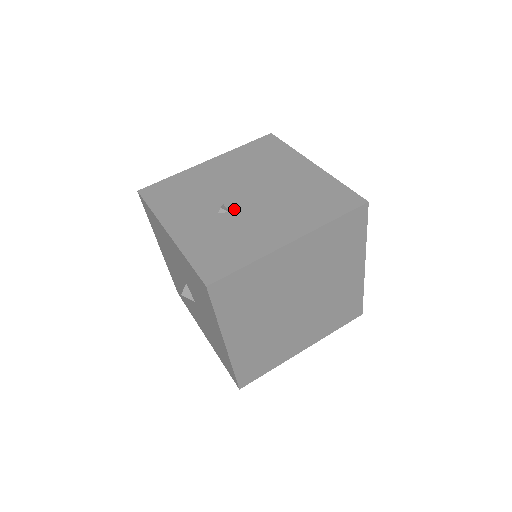
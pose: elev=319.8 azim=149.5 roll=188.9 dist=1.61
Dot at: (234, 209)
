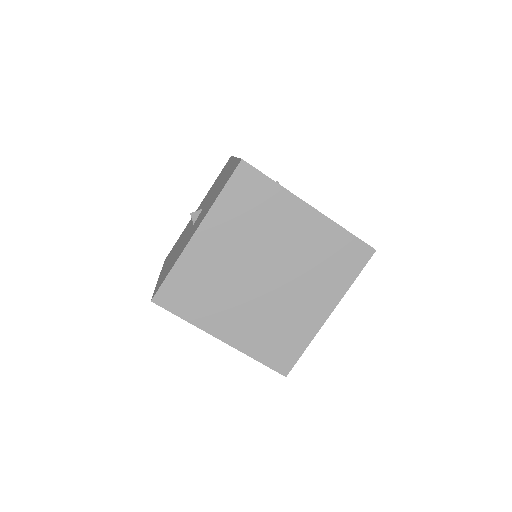
Dot at: occluded
